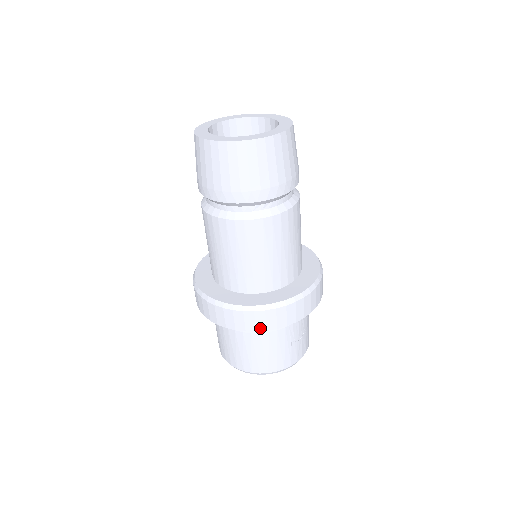
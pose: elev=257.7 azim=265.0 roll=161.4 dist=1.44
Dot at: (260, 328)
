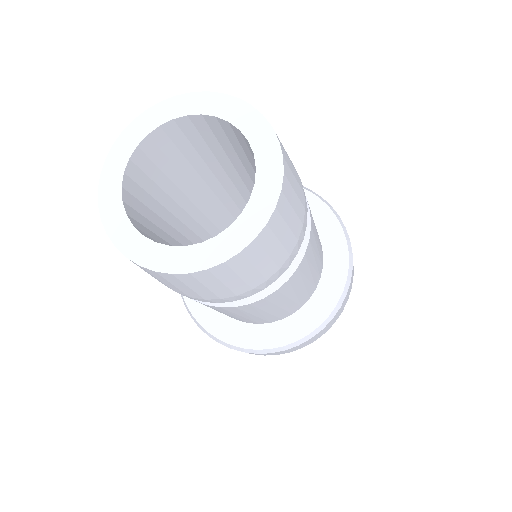
Dot at: (337, 318)
